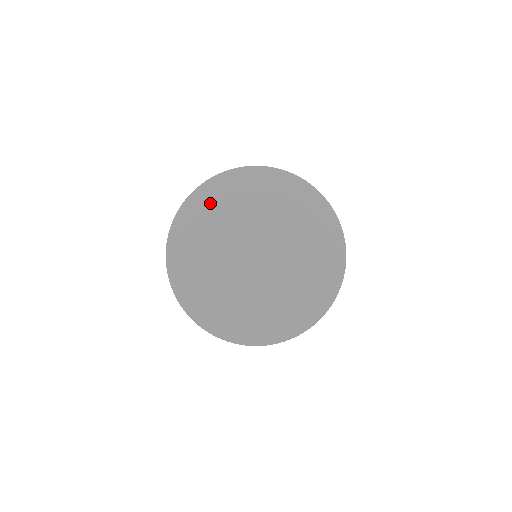
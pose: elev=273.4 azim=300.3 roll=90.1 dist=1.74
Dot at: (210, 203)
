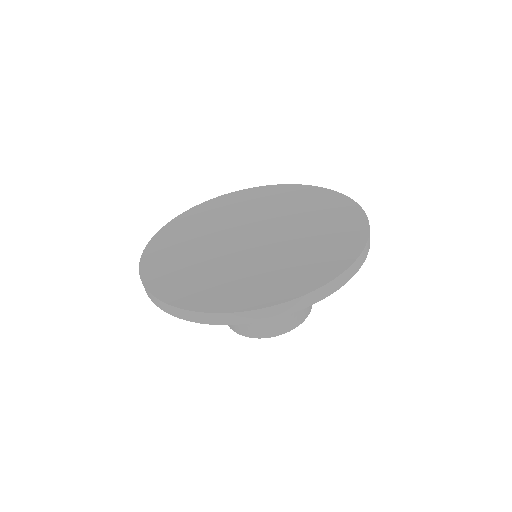
Dot at: (166, 251)
